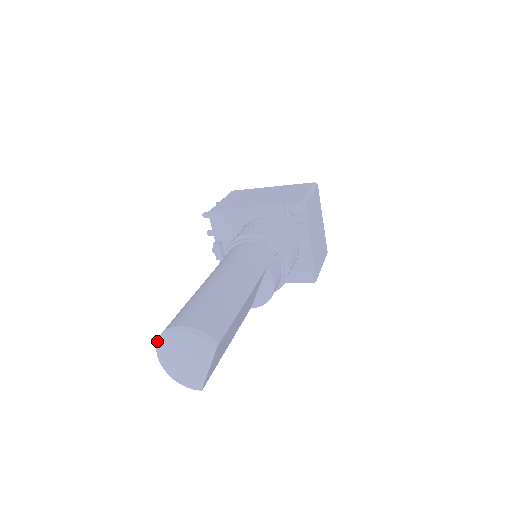
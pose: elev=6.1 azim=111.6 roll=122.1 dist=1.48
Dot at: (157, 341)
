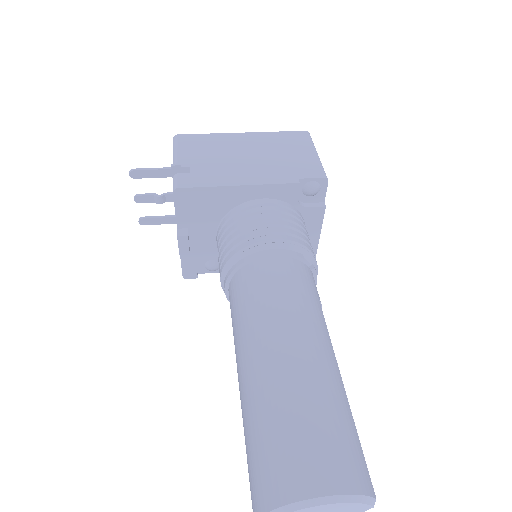
Dot at: out of frame
